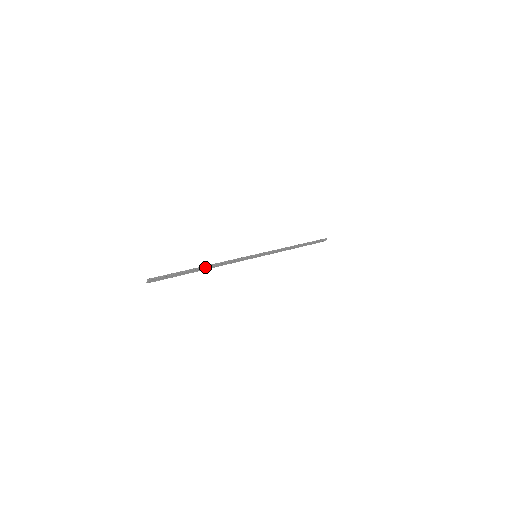
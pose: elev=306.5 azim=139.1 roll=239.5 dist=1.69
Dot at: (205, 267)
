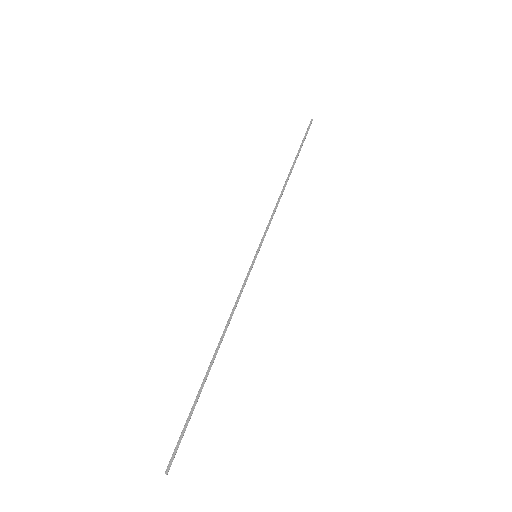
Dot at: (214, 357)
